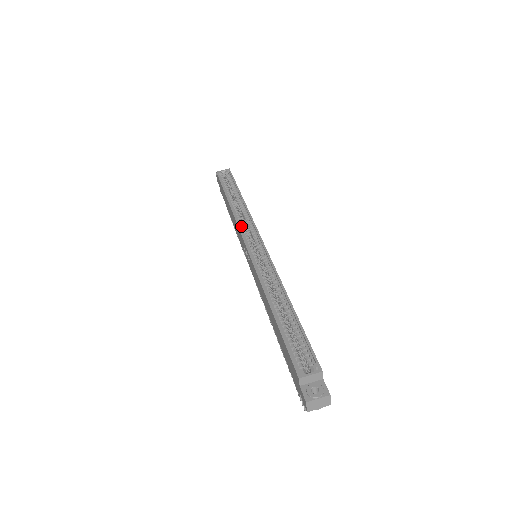
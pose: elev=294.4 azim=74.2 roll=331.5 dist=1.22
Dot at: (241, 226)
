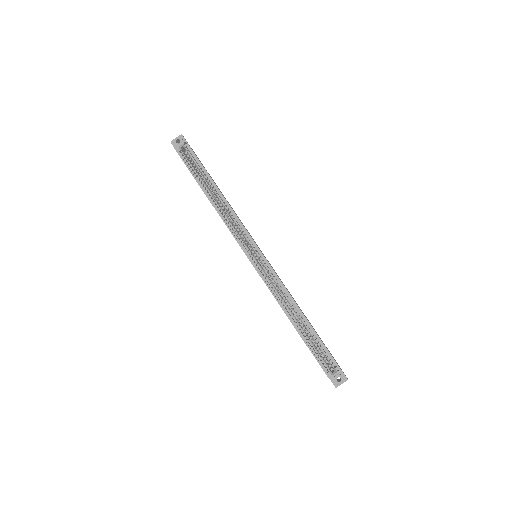
Dot at: (234, 232)
